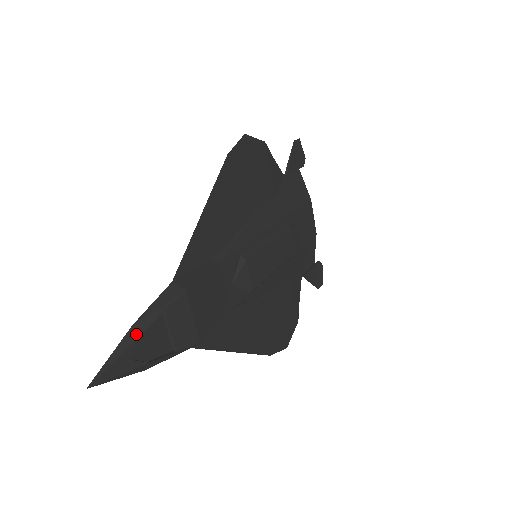
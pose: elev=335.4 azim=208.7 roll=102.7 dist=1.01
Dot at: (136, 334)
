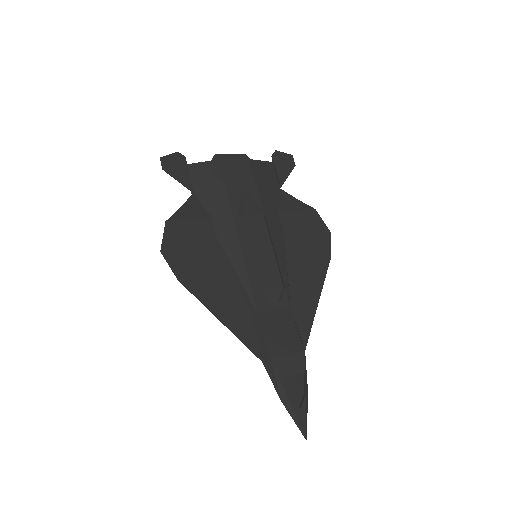
Dot at: (287, 402)
